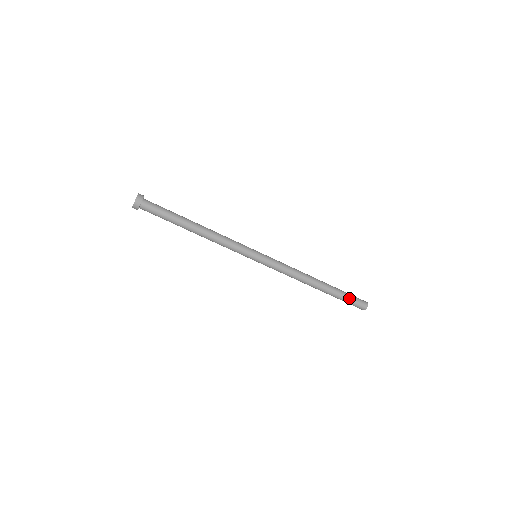
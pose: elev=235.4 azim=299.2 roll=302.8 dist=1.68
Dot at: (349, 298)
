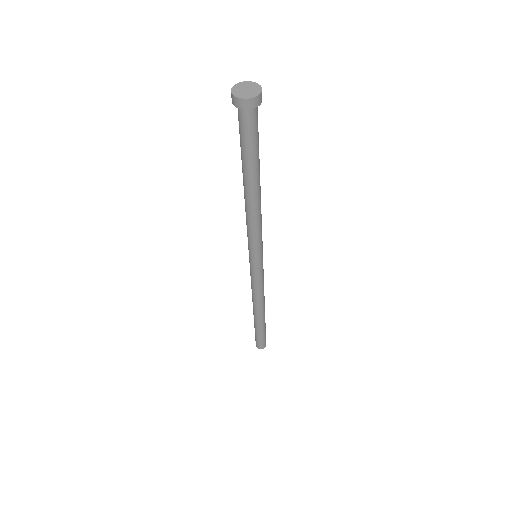
Dot at: (262, 337)
